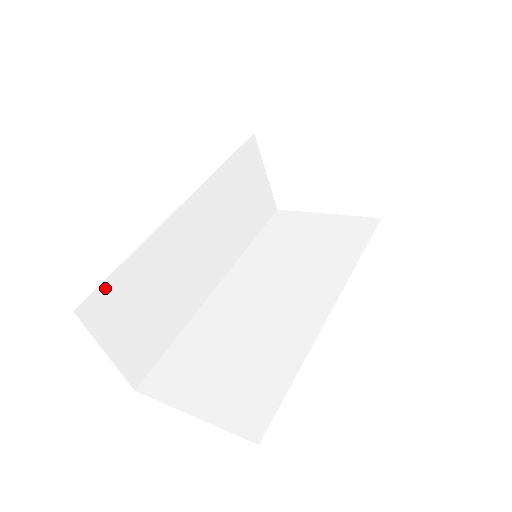
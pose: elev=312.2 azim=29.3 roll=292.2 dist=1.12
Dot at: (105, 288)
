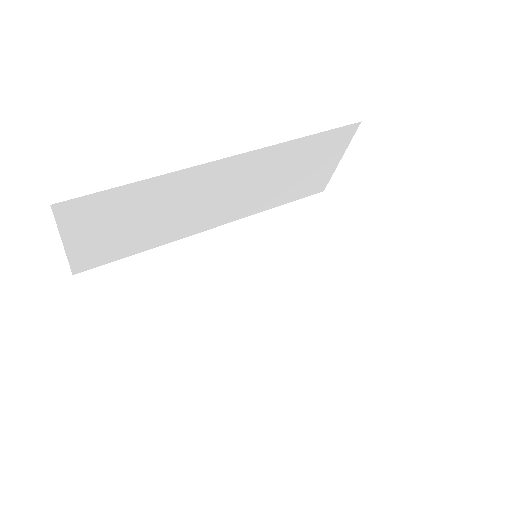
Dot at: (97, 197)
